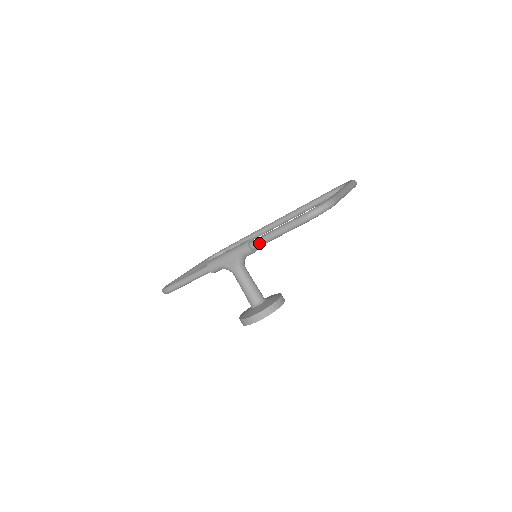
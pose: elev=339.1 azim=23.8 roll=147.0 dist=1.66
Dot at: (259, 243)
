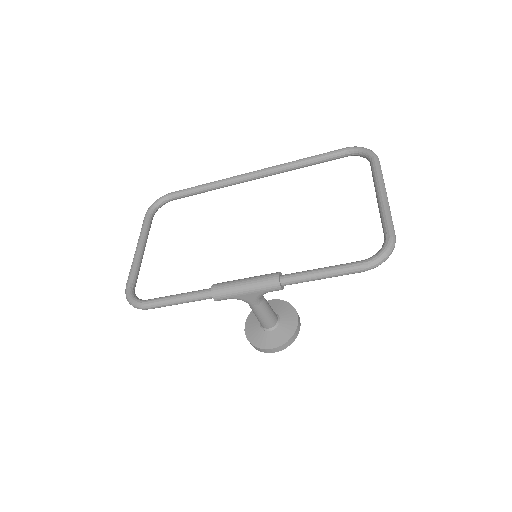
Dot at: (295, 283)
